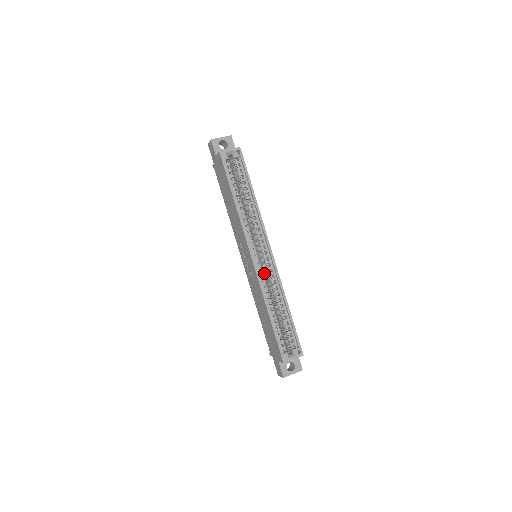
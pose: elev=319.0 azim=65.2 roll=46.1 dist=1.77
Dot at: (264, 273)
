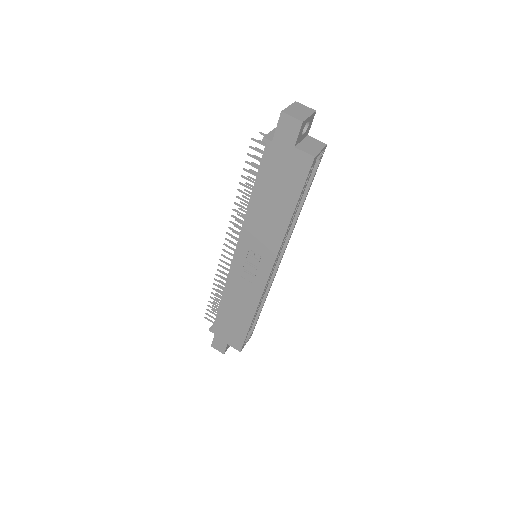
Dot at: occluded
